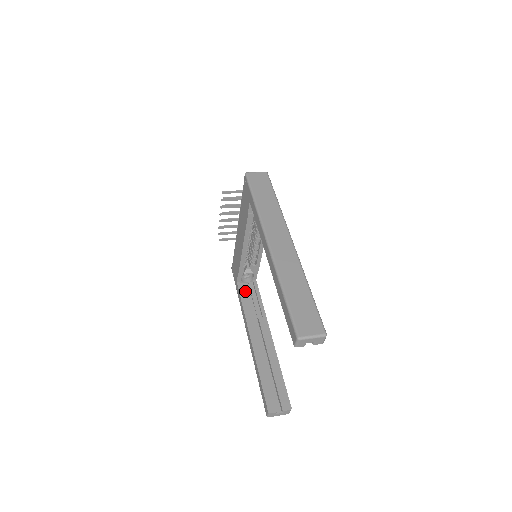
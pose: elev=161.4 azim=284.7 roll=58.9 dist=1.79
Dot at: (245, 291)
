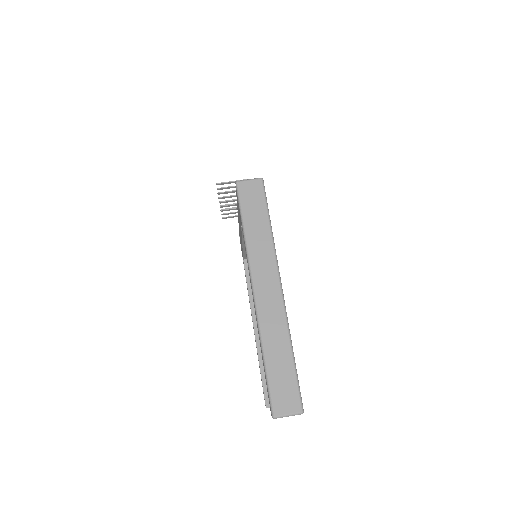
Dot at: occluded
